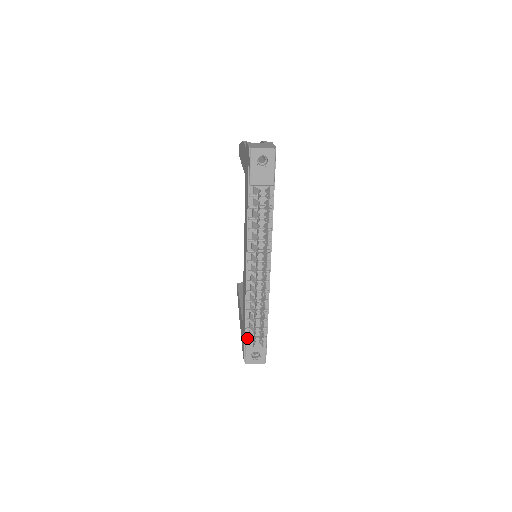
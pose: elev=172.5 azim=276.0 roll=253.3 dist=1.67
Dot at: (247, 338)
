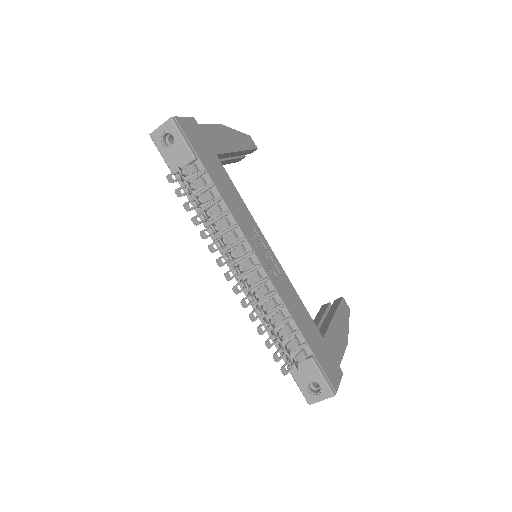
Dot at: (288, 366)
